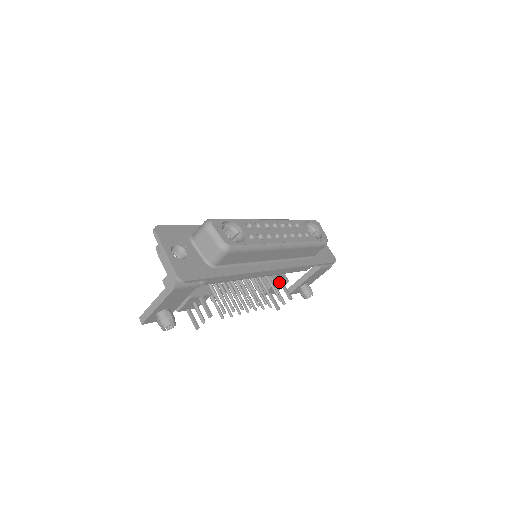
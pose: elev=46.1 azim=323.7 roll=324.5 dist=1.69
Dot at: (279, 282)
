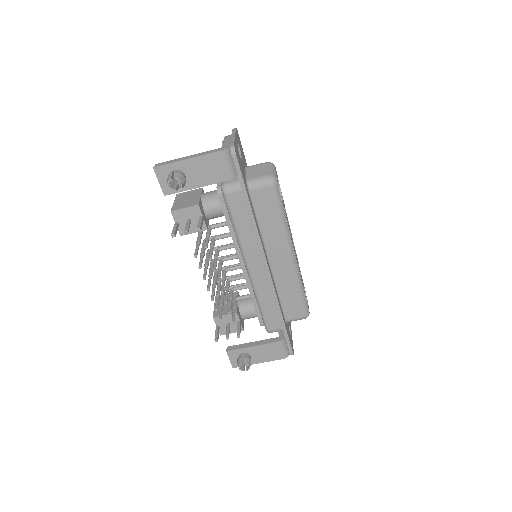
Dot at: (239, 317)
